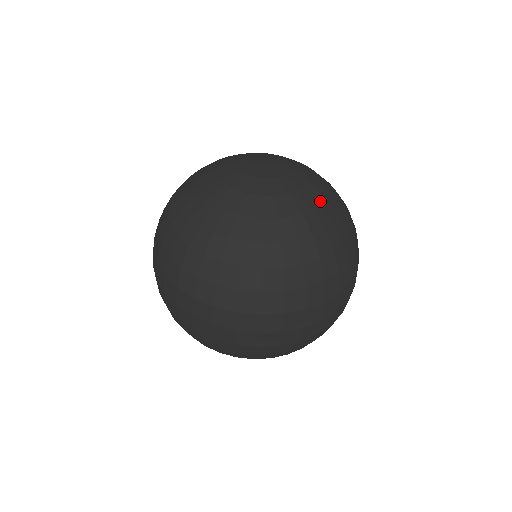
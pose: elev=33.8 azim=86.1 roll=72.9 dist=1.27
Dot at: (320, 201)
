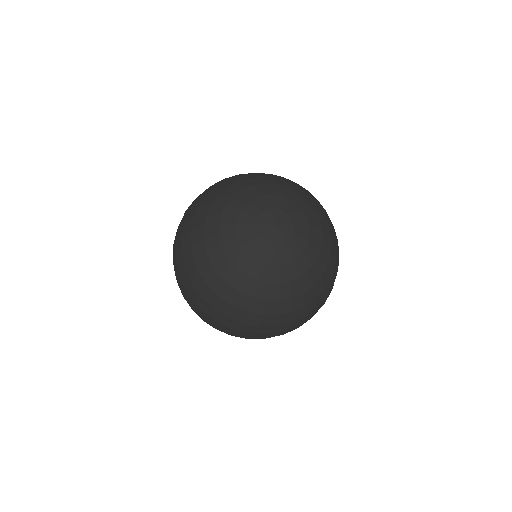
Dot at: (319, 253)
